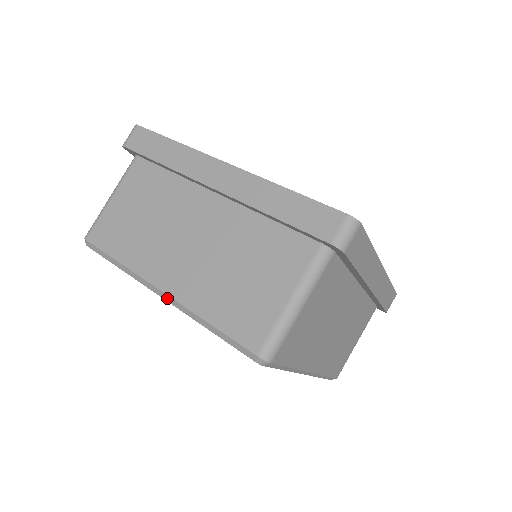
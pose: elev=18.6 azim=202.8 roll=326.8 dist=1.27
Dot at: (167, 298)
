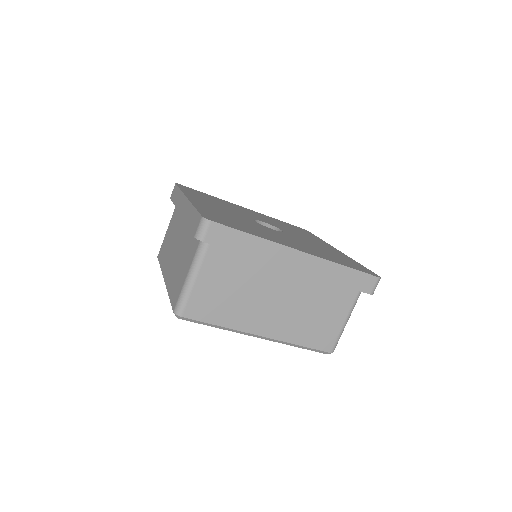
Dot at: occluded
